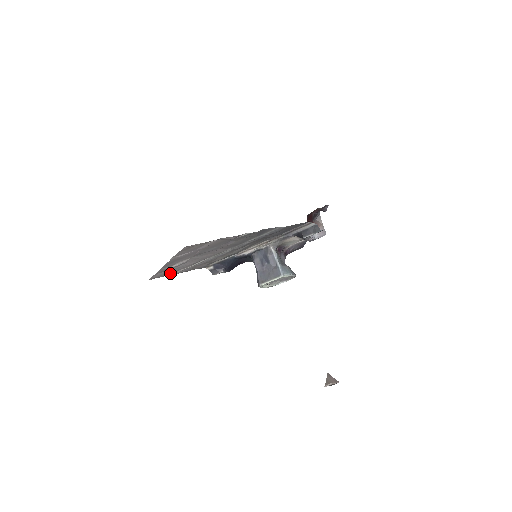
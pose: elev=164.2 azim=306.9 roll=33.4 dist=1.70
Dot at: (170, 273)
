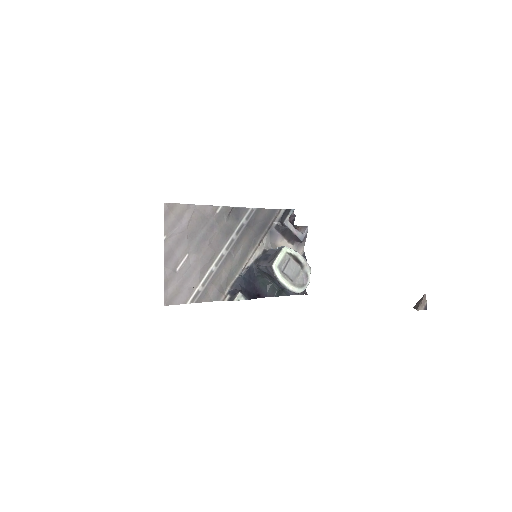
Dot at: (184, 297)
